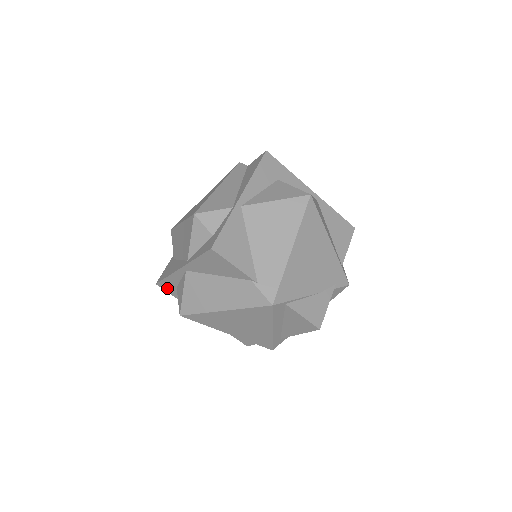
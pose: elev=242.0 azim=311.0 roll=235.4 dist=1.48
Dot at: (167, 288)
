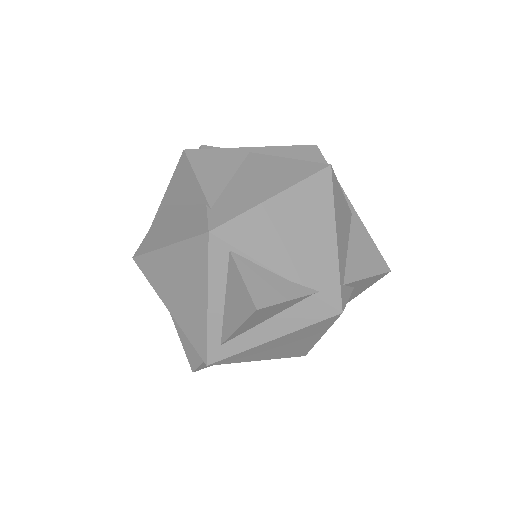
Dot at: occluded
